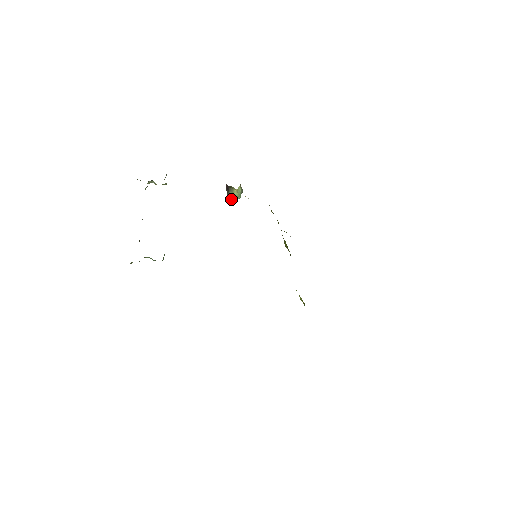
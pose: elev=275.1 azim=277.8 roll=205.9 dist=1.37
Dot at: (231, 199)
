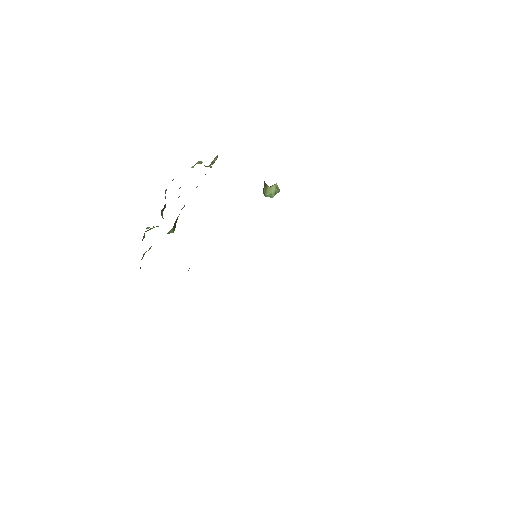
Dot at: (265, 195)
